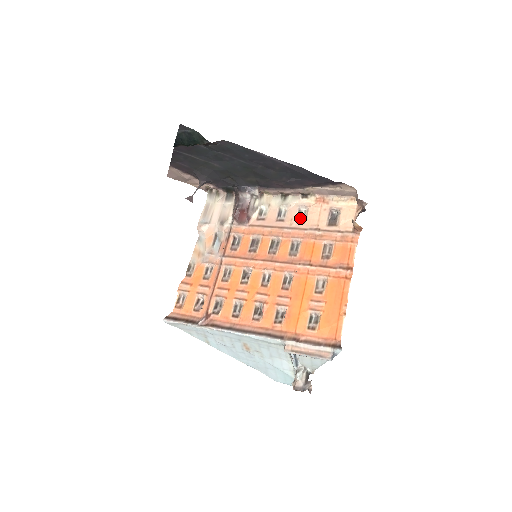
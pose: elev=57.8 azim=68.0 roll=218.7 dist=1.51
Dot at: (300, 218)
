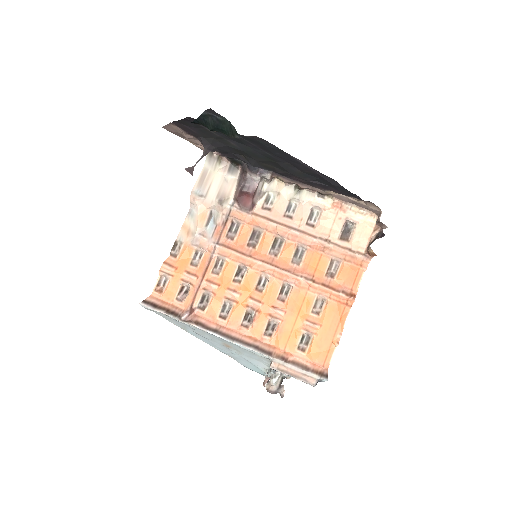
Dot at: (311, 220)
